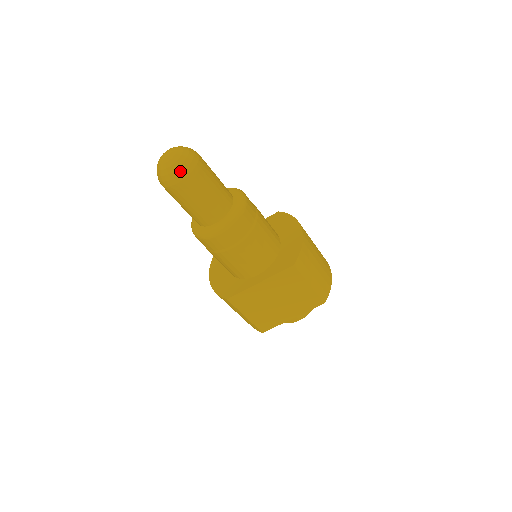
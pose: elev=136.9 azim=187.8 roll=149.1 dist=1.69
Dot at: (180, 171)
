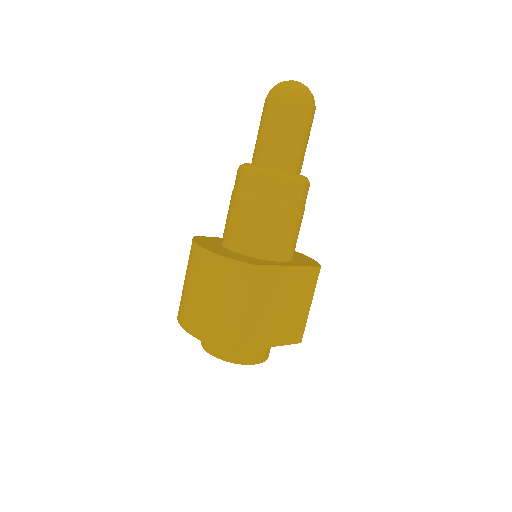
Dot at: (312, 98)
